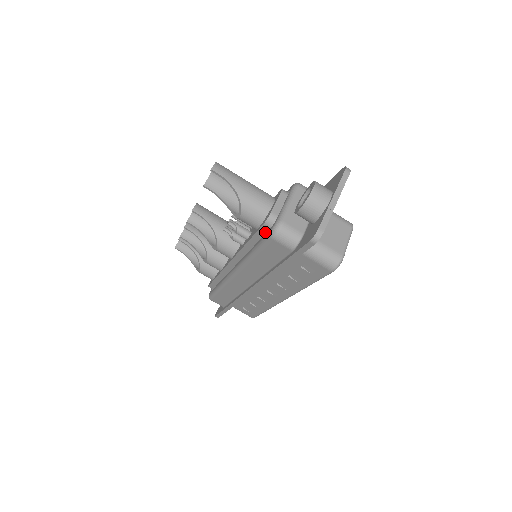
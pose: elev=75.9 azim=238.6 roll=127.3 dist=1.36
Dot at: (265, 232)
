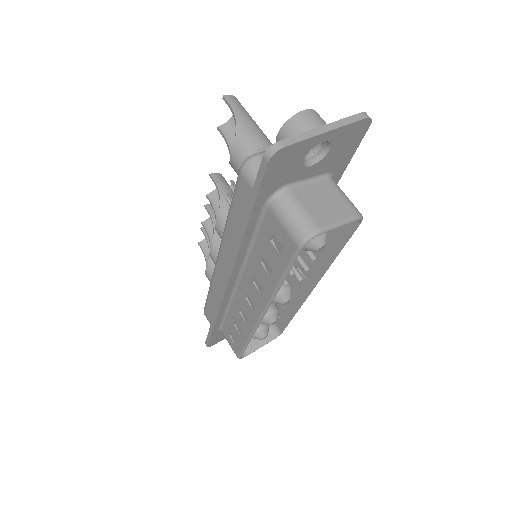
Dot at: occluded
